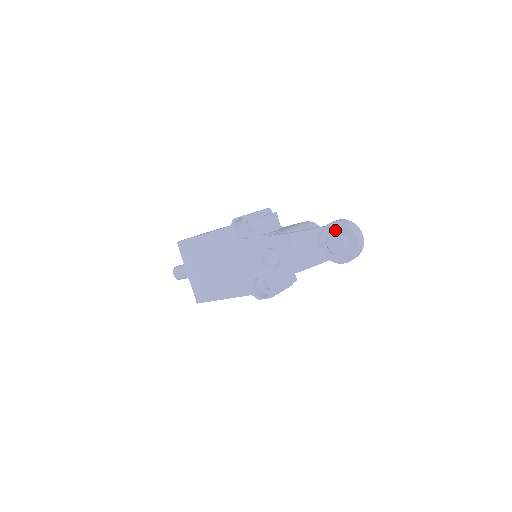
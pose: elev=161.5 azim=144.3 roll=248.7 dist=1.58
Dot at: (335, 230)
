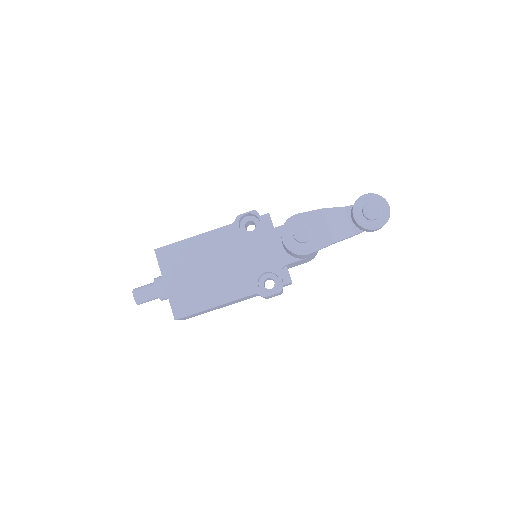
Dot at: (368, 200)
